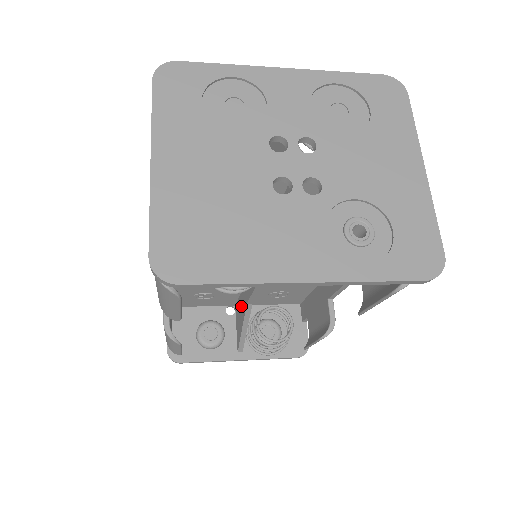
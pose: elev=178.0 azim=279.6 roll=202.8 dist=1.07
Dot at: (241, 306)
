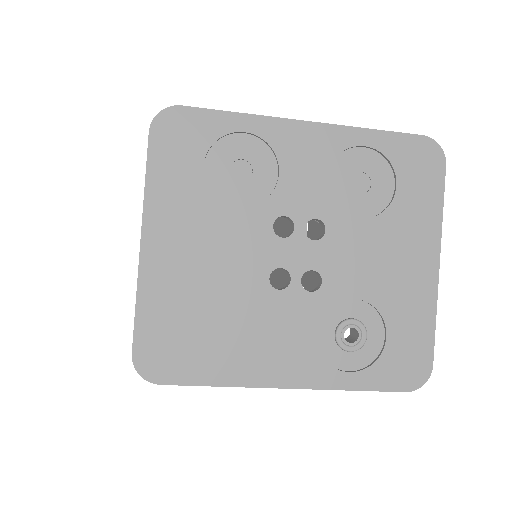
Dot at: occluded
